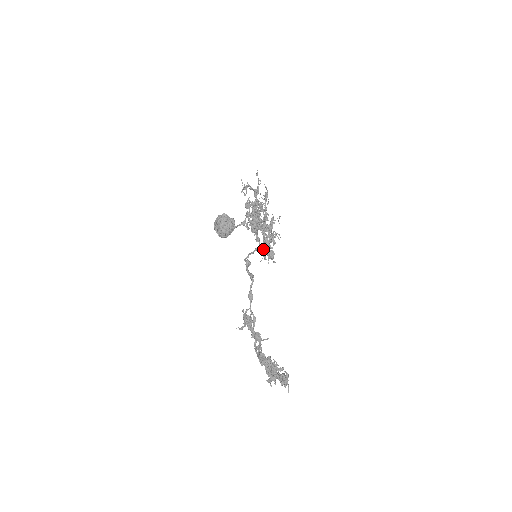
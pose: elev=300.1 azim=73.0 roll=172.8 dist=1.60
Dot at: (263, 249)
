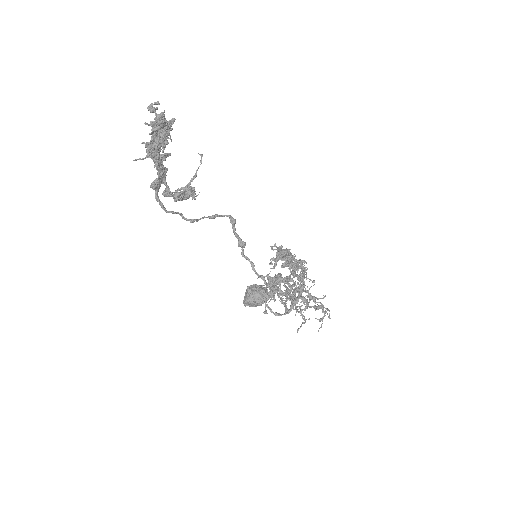
Dot at: (270, 276)
